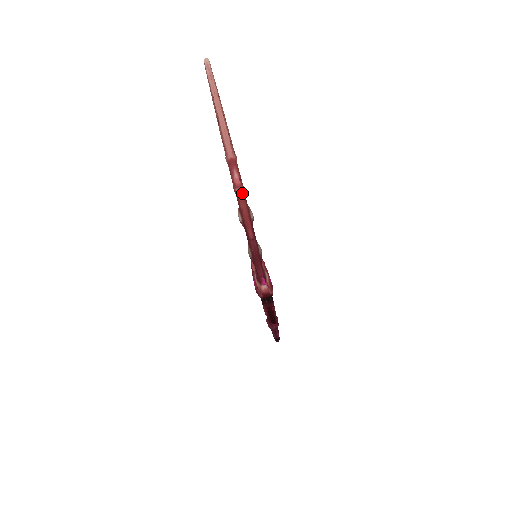
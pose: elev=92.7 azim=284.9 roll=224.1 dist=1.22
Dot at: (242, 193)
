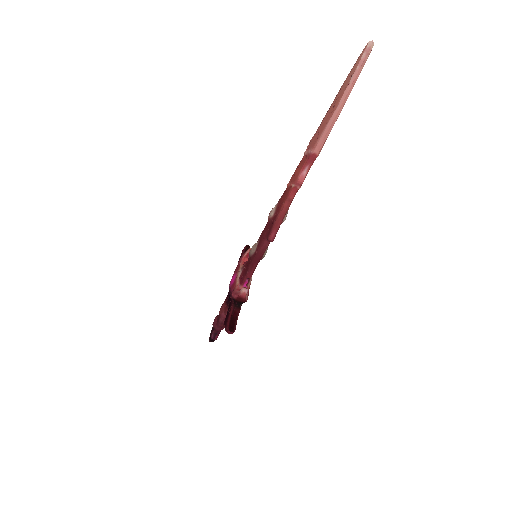
Dot at: (296, 192)
